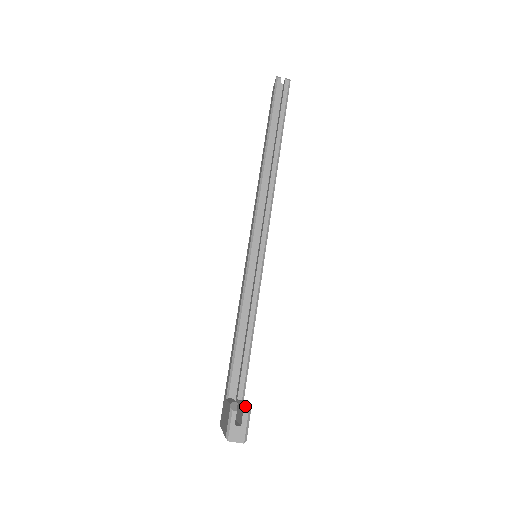
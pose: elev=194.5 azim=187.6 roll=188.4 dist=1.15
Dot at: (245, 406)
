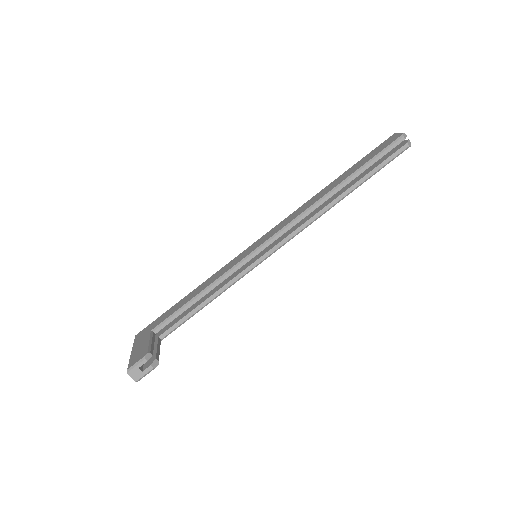
Dot at: (155, 361)
